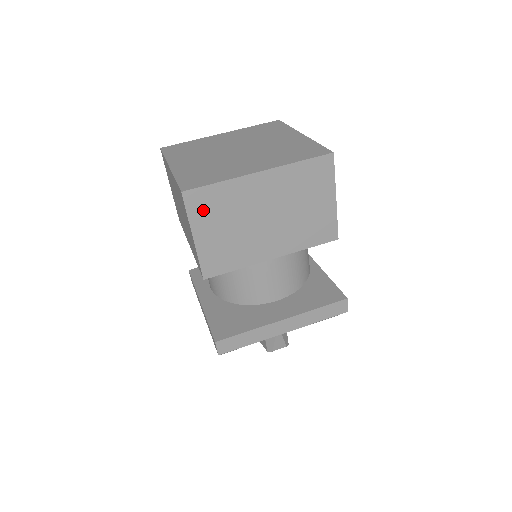
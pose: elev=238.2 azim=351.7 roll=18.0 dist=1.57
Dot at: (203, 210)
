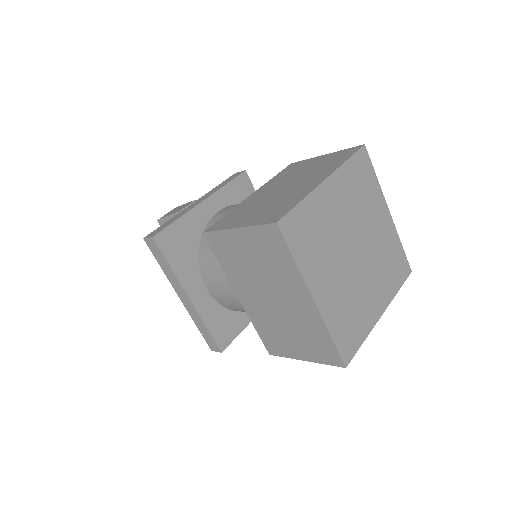
Dot at: occluded
